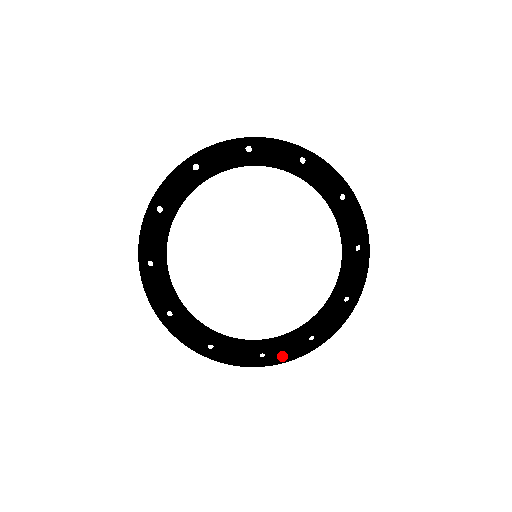
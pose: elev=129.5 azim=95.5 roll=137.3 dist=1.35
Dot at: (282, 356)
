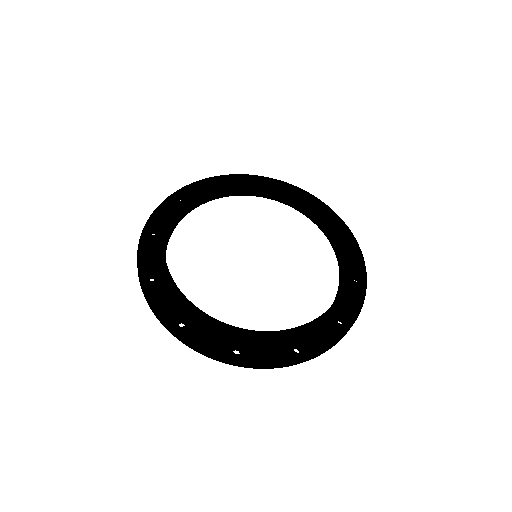
Dot at: (318, 344)
